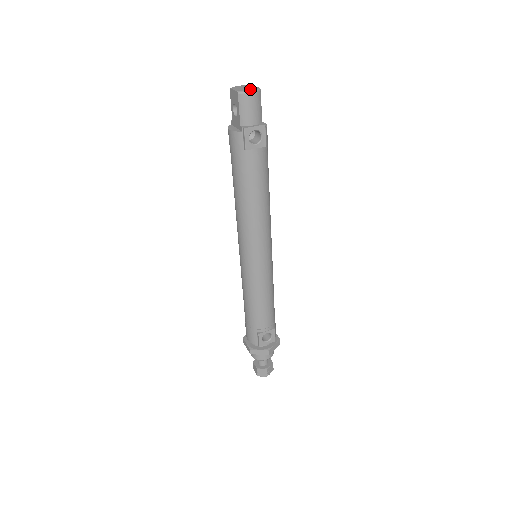
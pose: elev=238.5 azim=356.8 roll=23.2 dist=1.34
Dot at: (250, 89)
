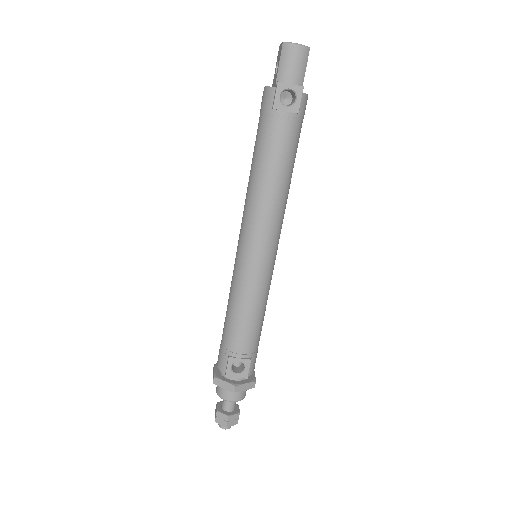
Dot at: (298, 44)
